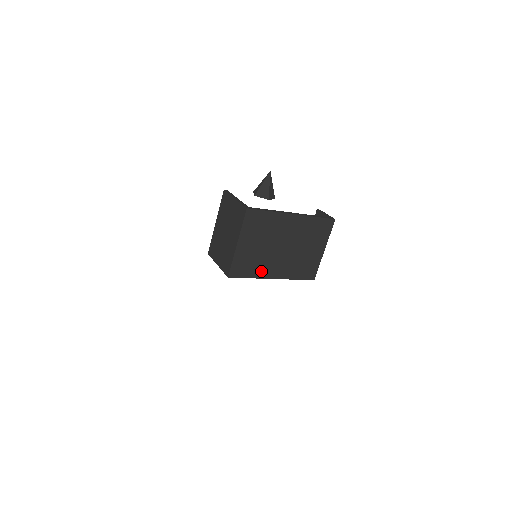
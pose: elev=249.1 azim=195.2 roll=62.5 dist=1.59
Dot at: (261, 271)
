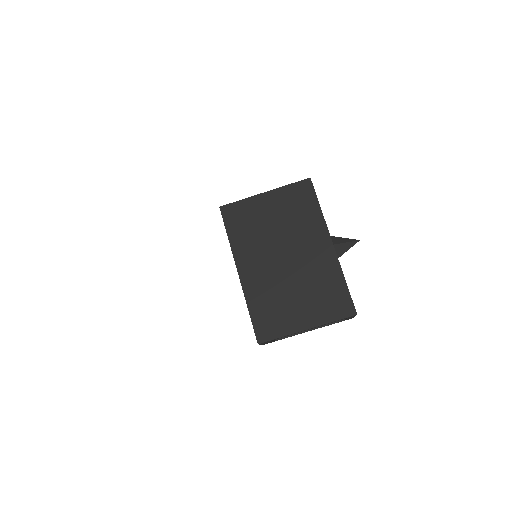
Dot at: (242, 247)
